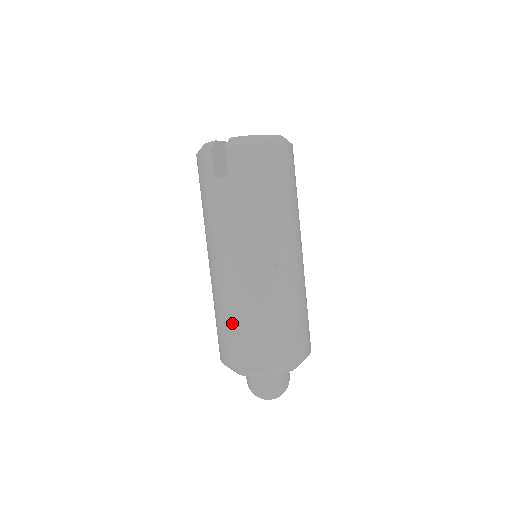
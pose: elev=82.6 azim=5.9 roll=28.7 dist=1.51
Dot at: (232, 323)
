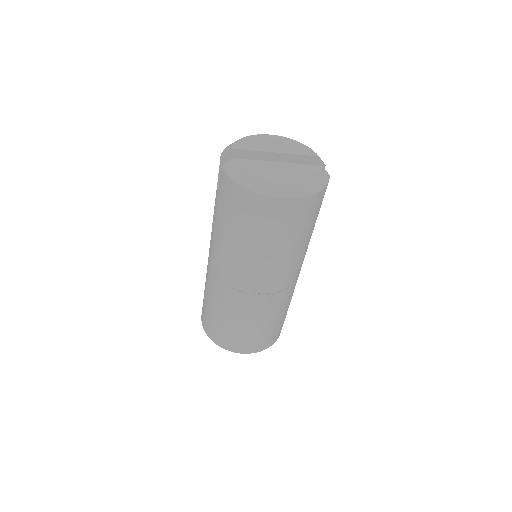
Dot at: occluded
